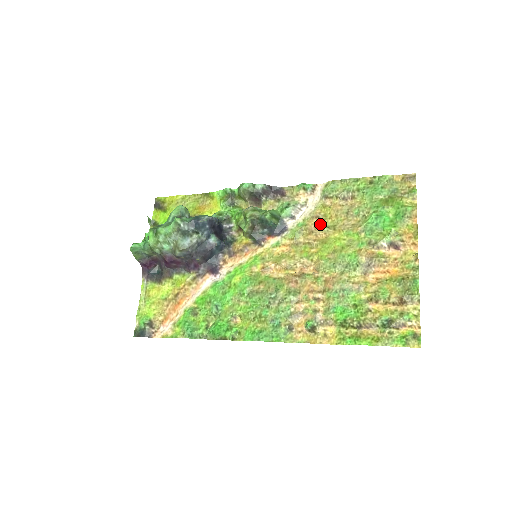
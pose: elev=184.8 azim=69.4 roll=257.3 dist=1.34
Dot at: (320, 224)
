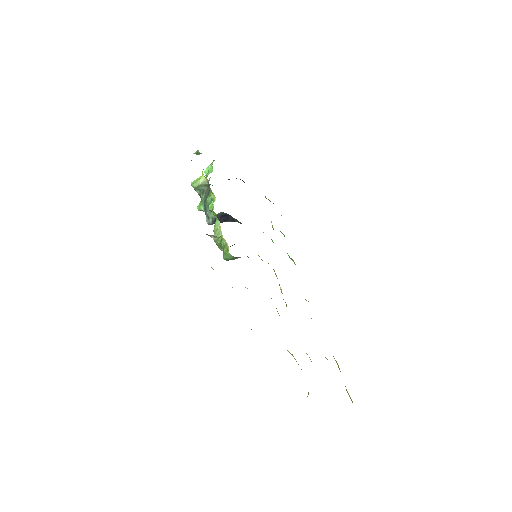
Dot at: occluded
